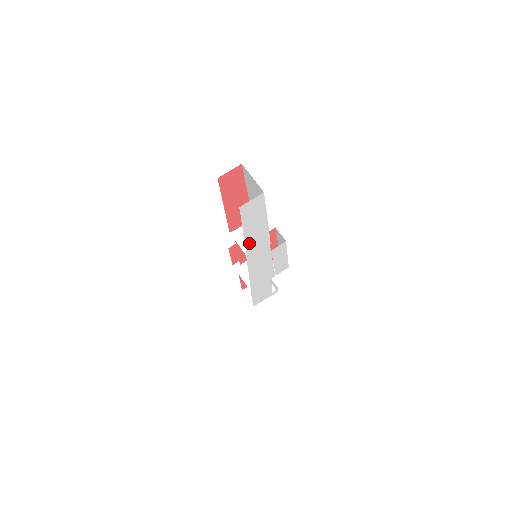
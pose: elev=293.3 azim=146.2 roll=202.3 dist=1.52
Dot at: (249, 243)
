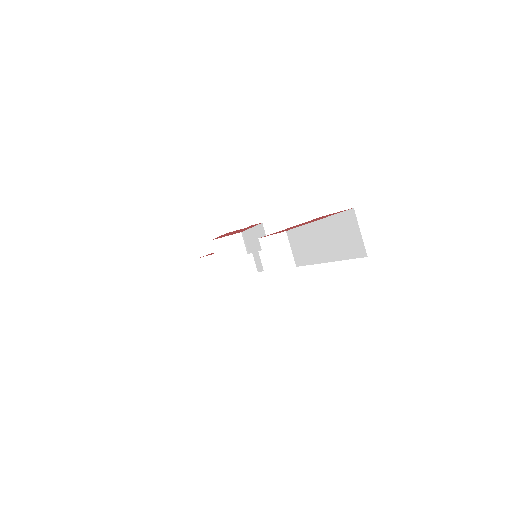
Dot at: occluded
